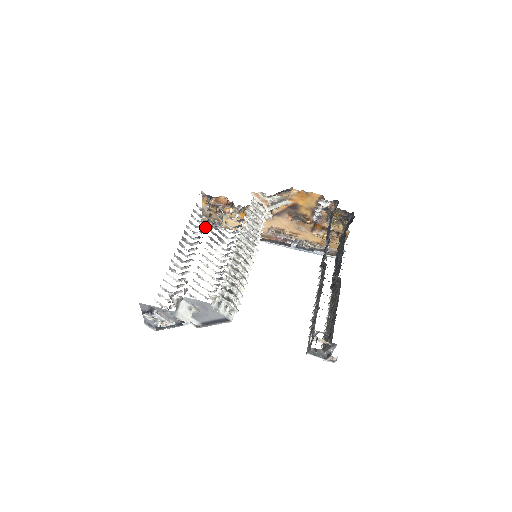
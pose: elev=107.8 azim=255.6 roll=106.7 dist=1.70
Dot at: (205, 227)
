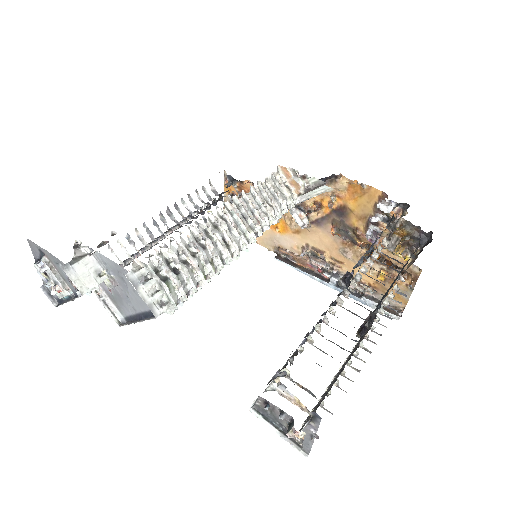
Dot at: occluded
